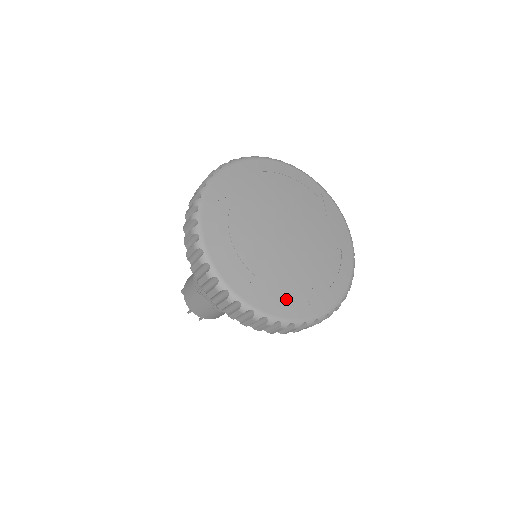
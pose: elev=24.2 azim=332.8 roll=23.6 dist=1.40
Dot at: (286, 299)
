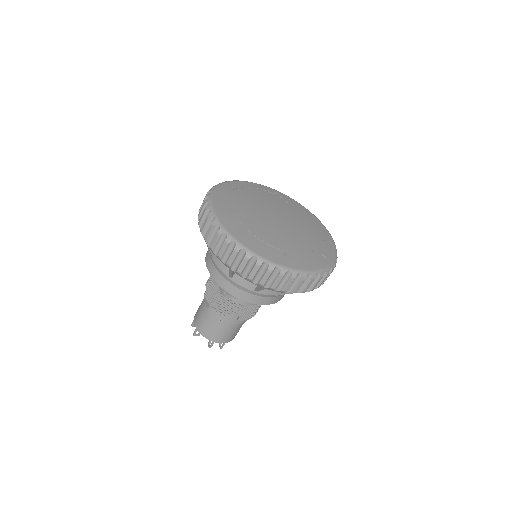
Dot at: (311, 258)
